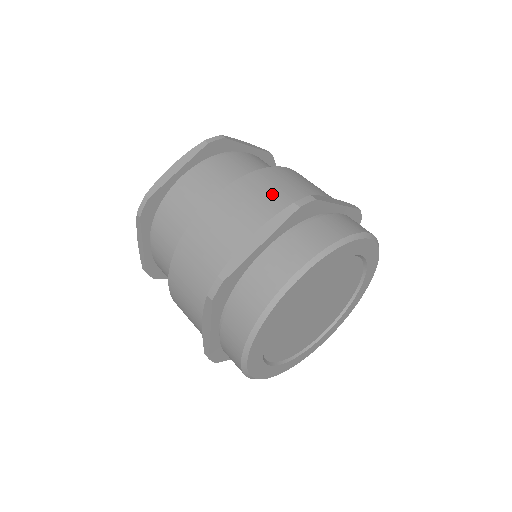
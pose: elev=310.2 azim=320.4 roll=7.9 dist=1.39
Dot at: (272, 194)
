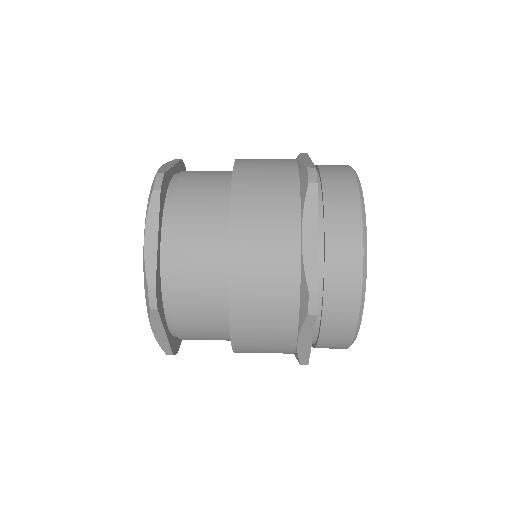
Dot at: occluded
